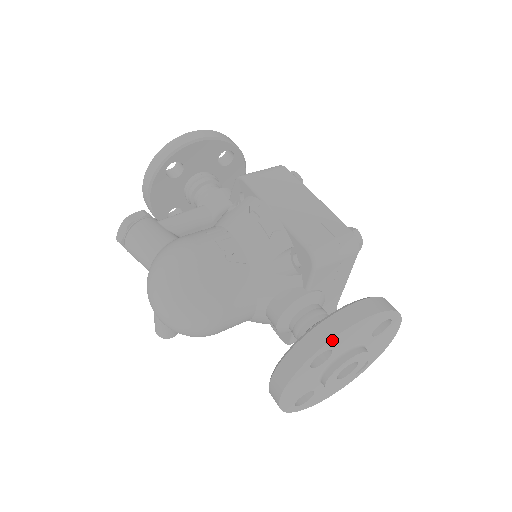
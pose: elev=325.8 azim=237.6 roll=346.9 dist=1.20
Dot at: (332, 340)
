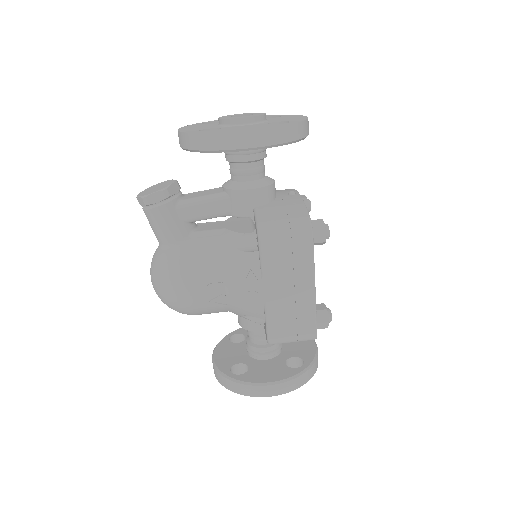
Dot at: (245, 394)
